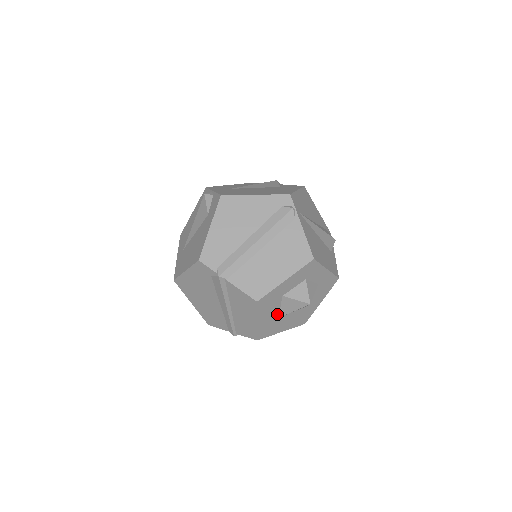
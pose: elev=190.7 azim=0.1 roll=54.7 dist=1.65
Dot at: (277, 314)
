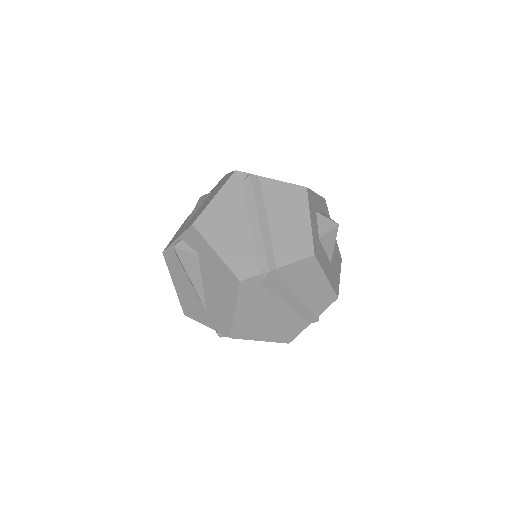
Dot at: (328, 261)
